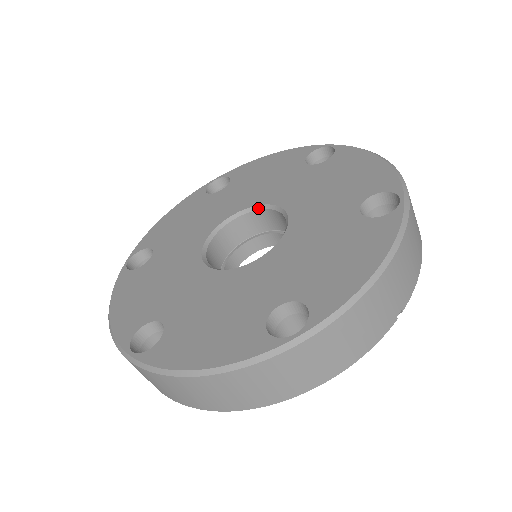
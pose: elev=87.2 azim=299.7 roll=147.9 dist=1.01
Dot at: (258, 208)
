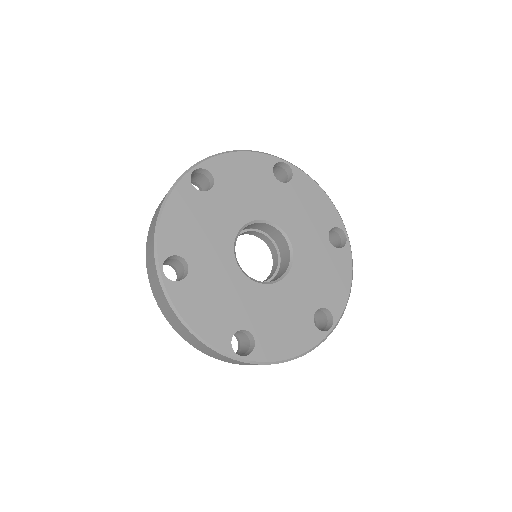
Dot at: (285, 235)
